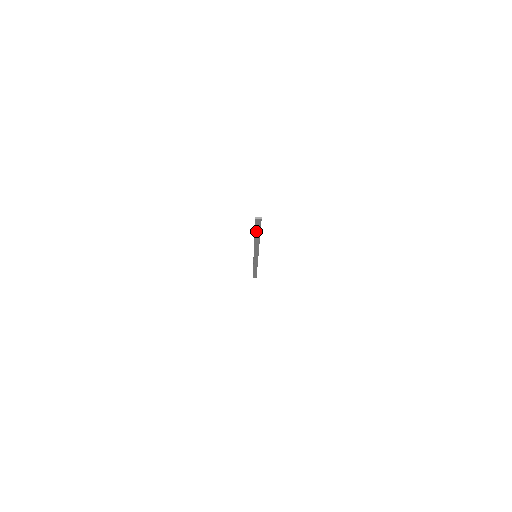
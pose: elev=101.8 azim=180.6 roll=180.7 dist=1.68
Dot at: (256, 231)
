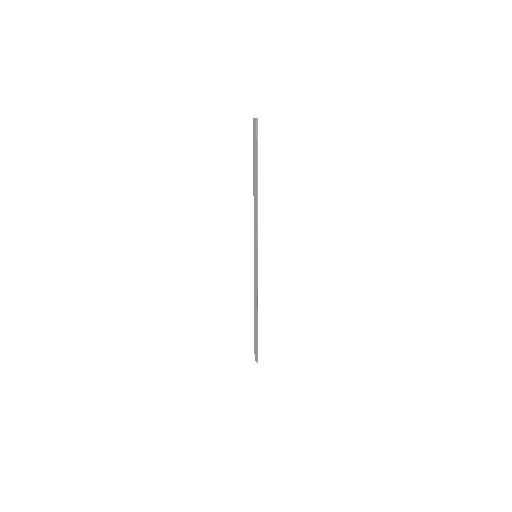
Dot at: (254, 157)
